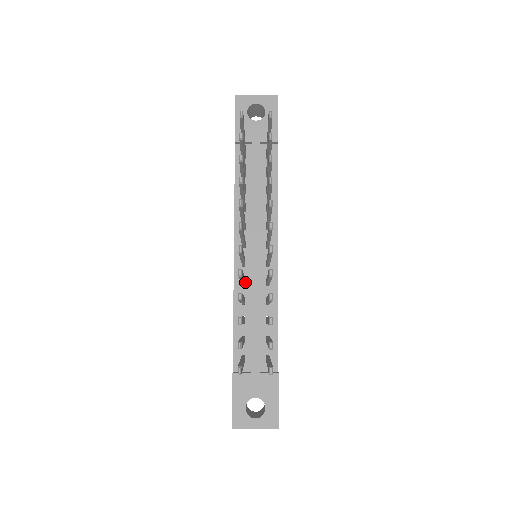
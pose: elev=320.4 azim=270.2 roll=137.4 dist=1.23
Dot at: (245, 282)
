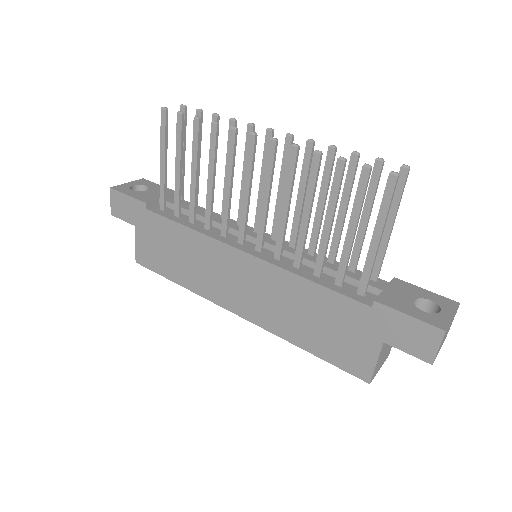
Dot at: (278, 258)
